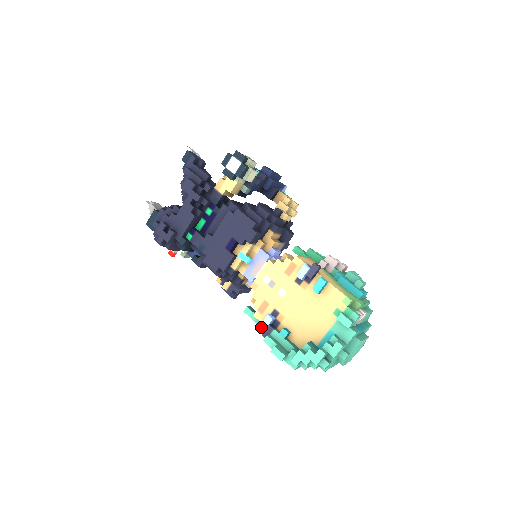
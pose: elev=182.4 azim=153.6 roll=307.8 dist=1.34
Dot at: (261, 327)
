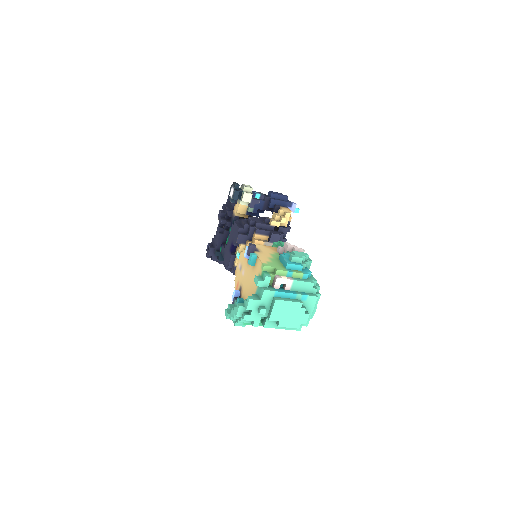
Dot at: occluded
